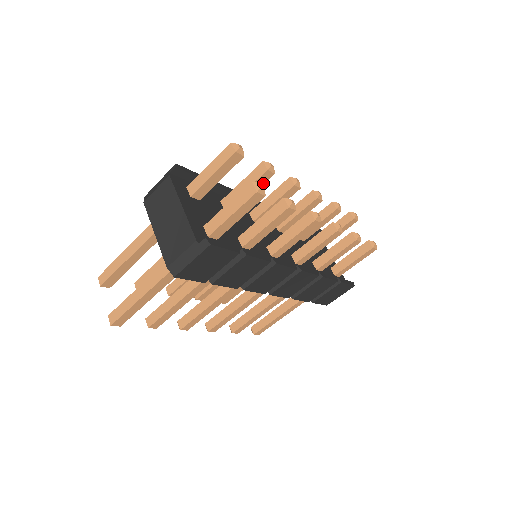
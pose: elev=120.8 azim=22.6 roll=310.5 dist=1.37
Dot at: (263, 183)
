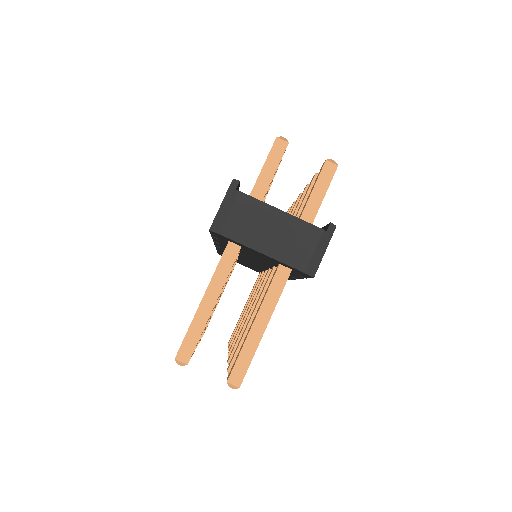
Dot at: occluded
